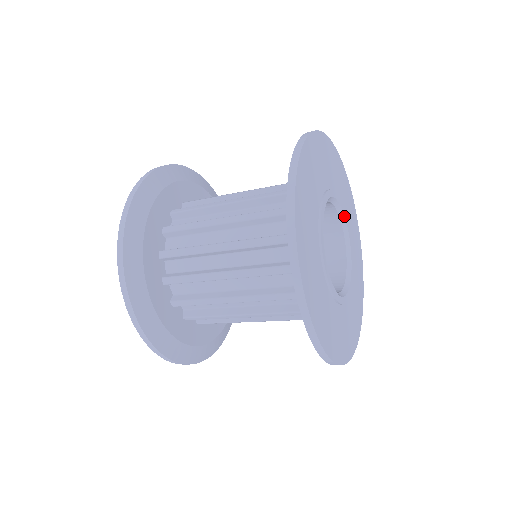
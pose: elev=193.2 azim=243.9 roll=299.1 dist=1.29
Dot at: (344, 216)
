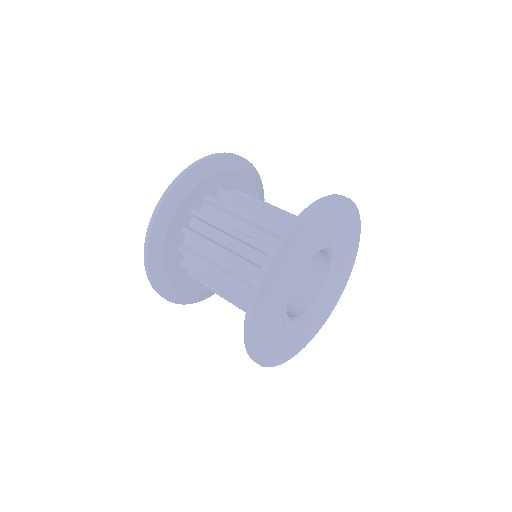
Dot at: occluded
